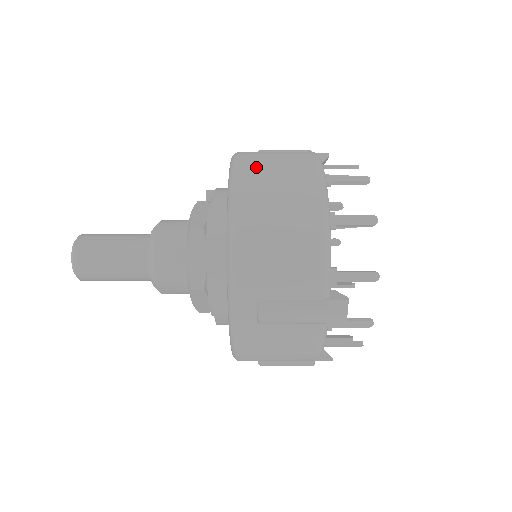
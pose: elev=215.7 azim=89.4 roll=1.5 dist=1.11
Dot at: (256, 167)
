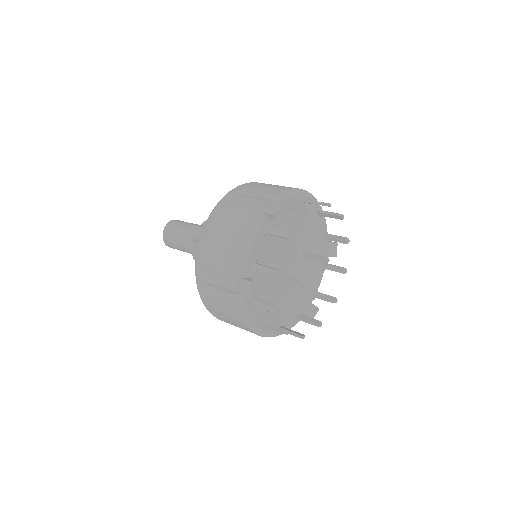
Dot at: occluded
